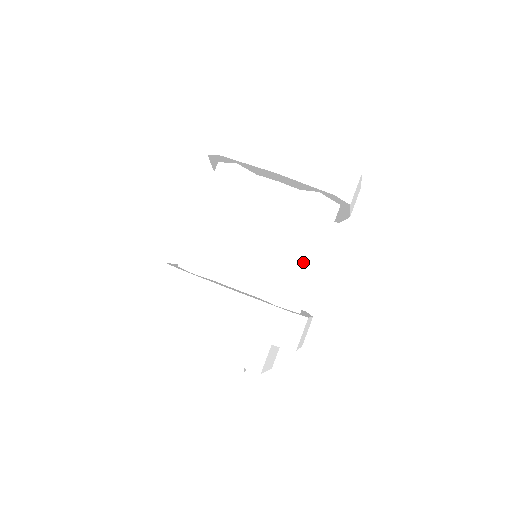
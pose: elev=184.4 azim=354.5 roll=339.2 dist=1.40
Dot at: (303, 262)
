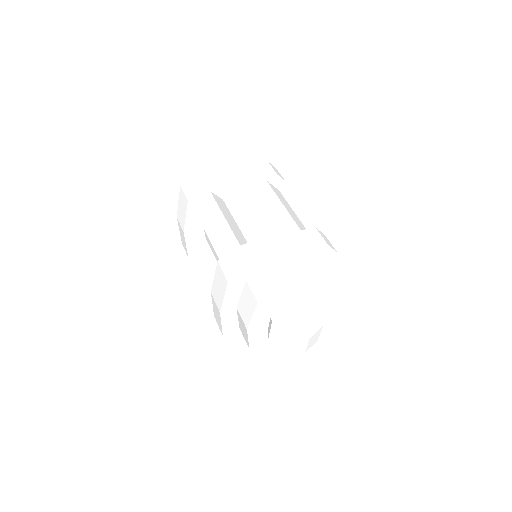
Dot at: (292, 215)
